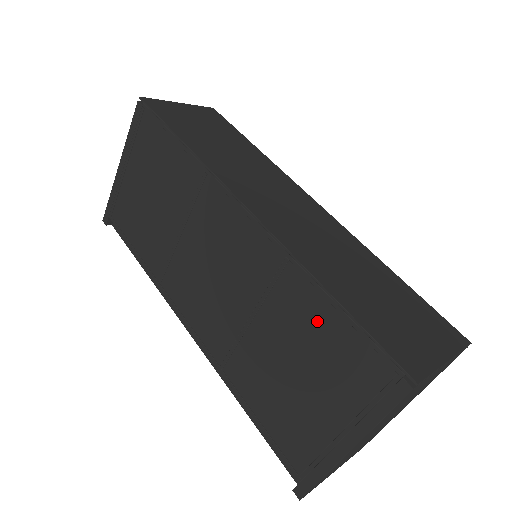
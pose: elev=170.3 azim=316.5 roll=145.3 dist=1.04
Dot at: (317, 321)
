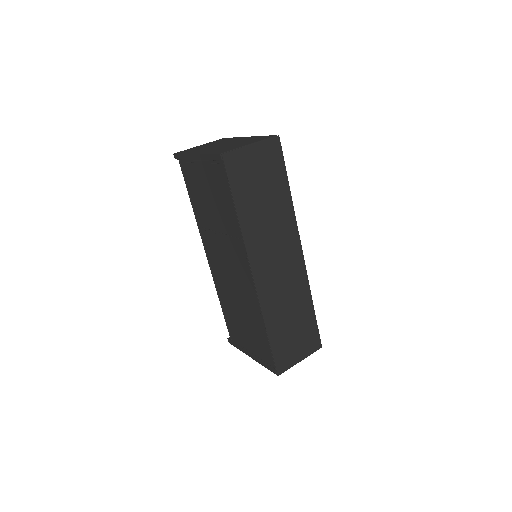
Dot at: (259, 331)
